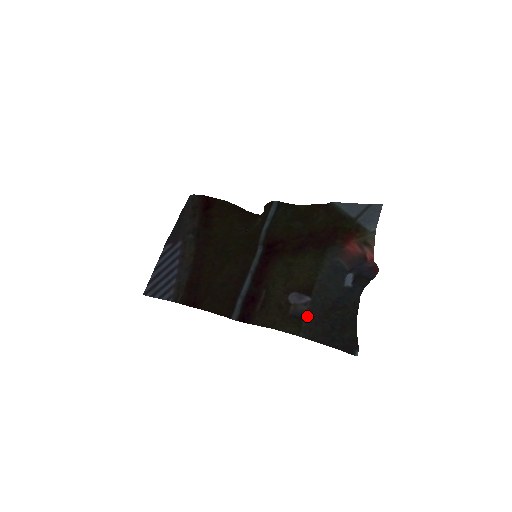
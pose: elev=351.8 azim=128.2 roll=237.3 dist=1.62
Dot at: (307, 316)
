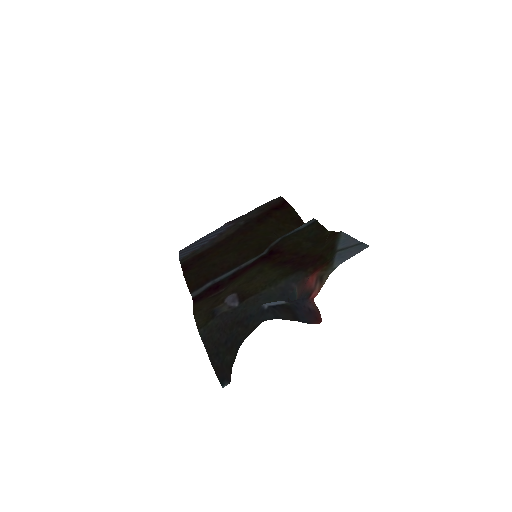
Dot at: (219, 317)
